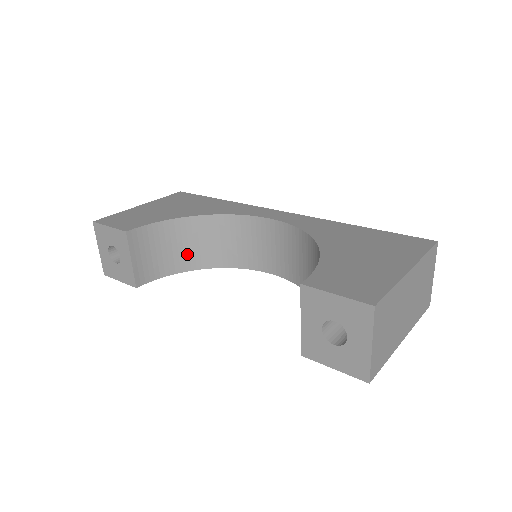
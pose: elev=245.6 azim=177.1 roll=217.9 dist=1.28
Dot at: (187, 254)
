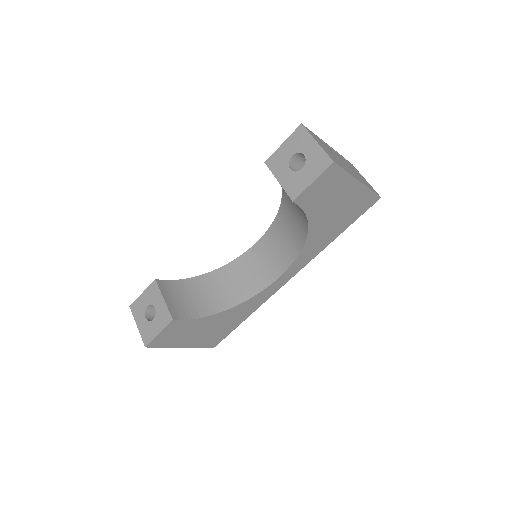
Dot at: (209, 301)
